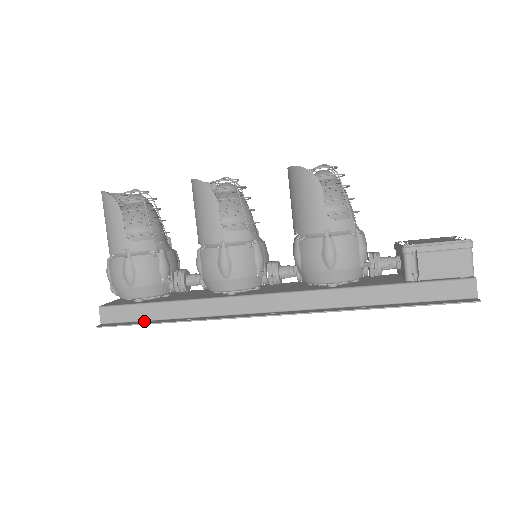
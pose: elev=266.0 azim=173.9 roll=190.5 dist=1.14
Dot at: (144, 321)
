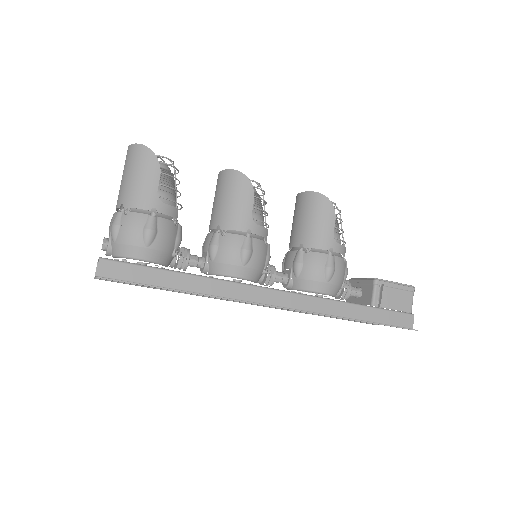
Dot at: occluded
